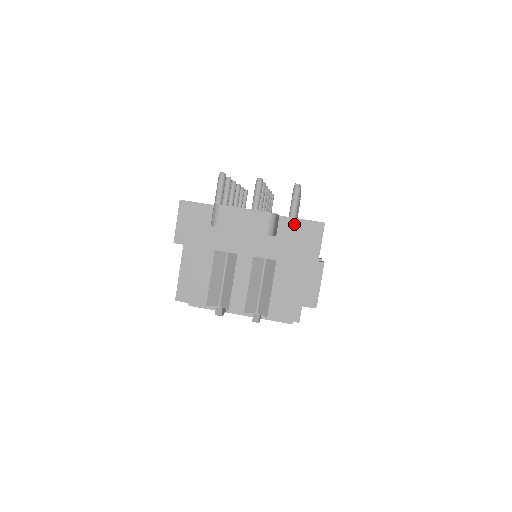
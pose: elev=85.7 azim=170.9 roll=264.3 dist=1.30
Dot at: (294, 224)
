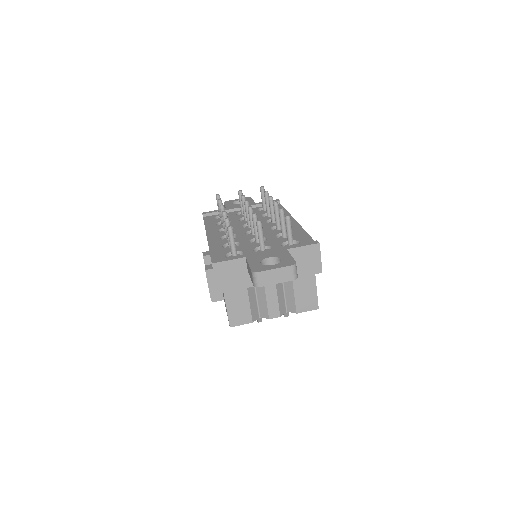
Dot at: (299, 251)
